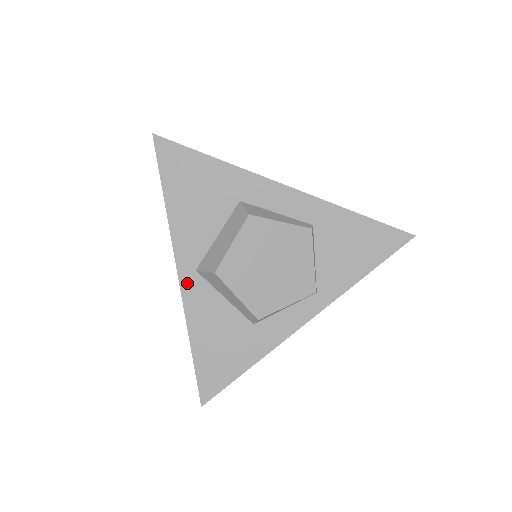
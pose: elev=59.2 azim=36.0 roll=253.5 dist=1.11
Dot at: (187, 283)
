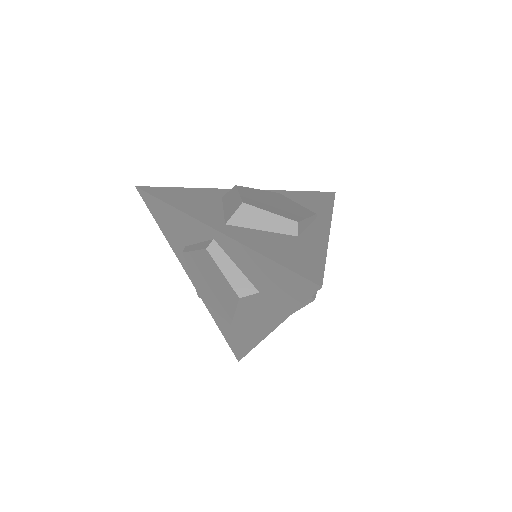
Dot at: (225, 230)
